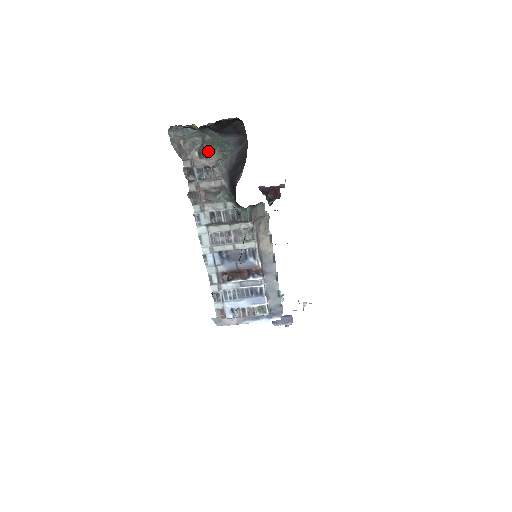
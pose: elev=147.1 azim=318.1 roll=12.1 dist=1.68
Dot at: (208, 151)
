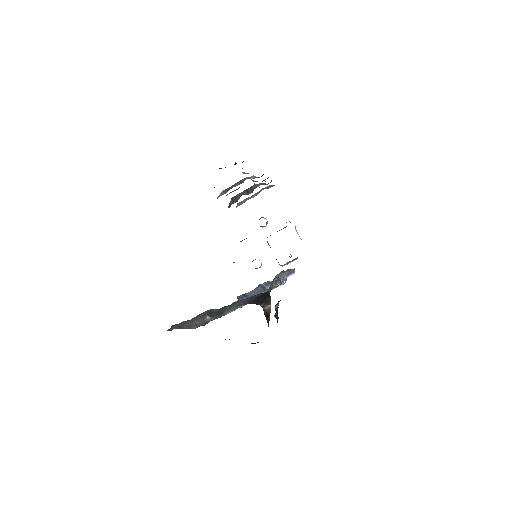
Dot at: (220, 310)
